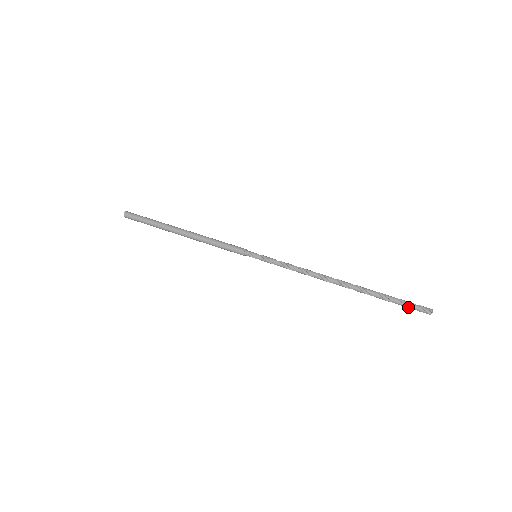
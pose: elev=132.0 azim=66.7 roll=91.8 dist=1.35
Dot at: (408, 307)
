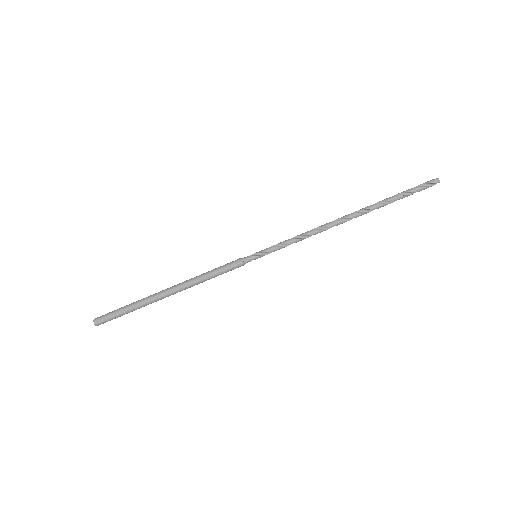
Dot at: occluded
